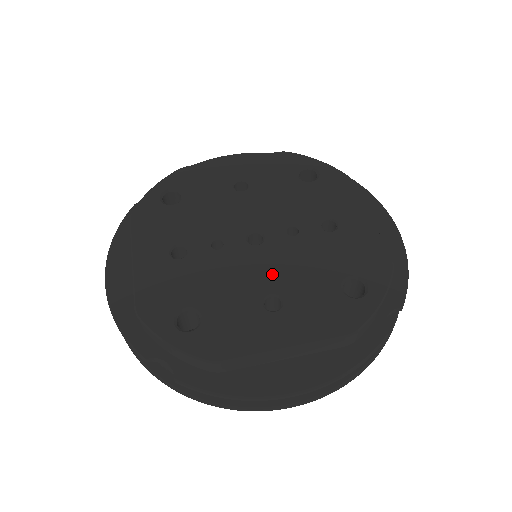
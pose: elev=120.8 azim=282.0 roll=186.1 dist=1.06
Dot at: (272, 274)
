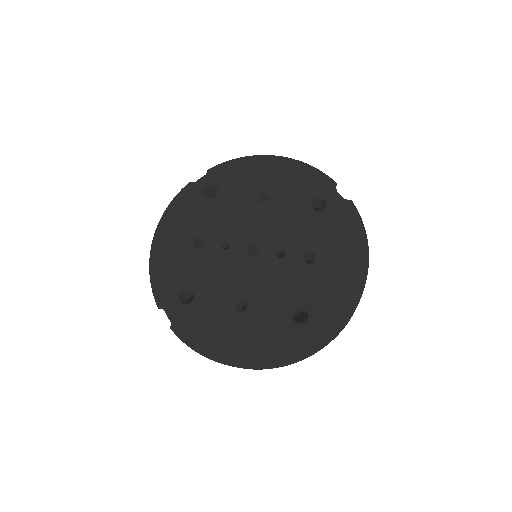
Dot at: (251, 283)
